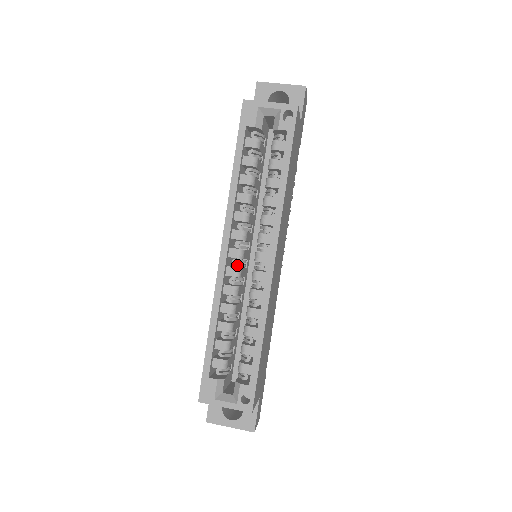
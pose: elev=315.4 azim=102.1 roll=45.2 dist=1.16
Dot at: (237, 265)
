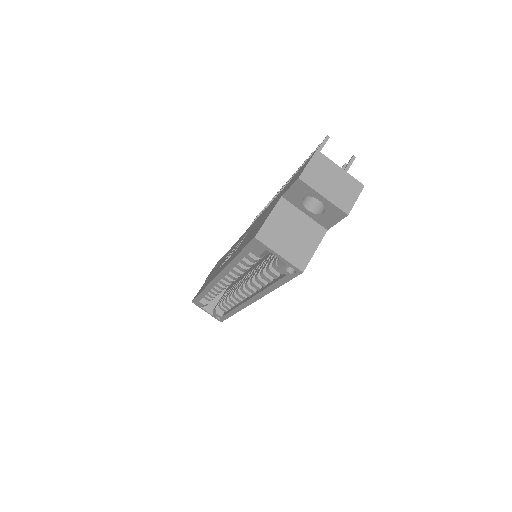
Dot at: occluded
